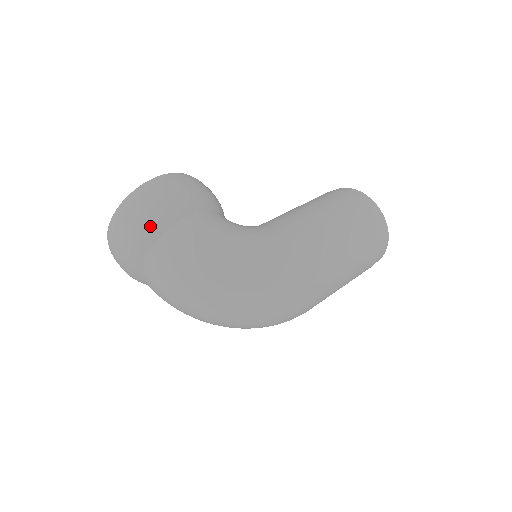
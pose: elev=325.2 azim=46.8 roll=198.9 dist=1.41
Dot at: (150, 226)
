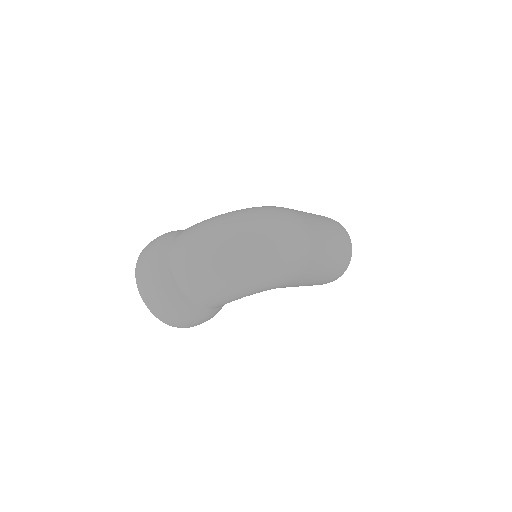
Dot at: (163, 239)
